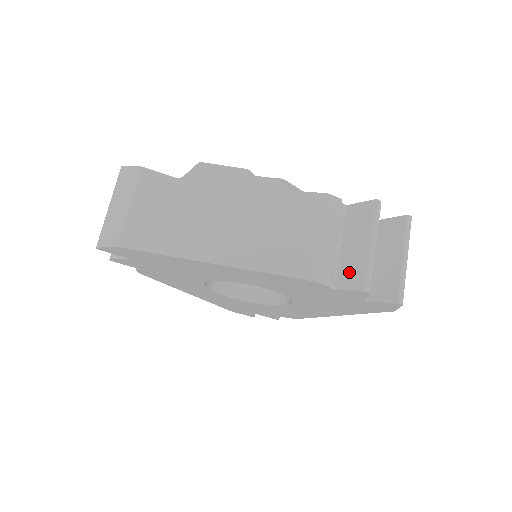
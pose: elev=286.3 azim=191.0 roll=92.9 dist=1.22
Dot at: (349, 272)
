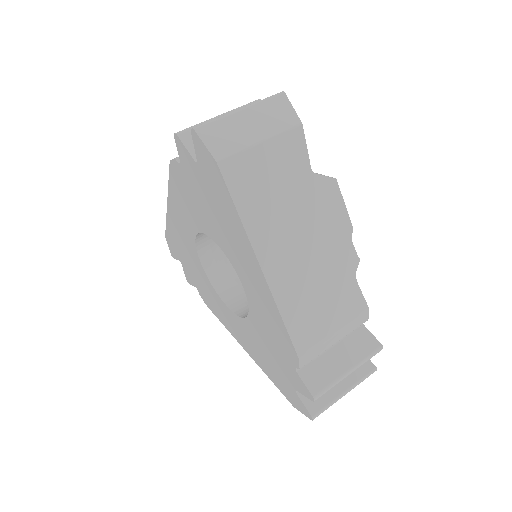
Dot at: (318, 372)
